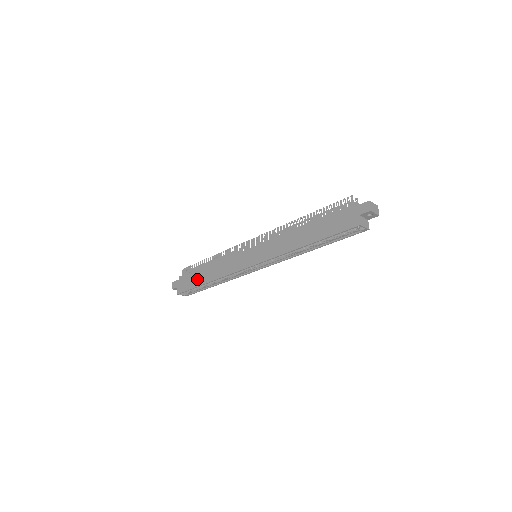
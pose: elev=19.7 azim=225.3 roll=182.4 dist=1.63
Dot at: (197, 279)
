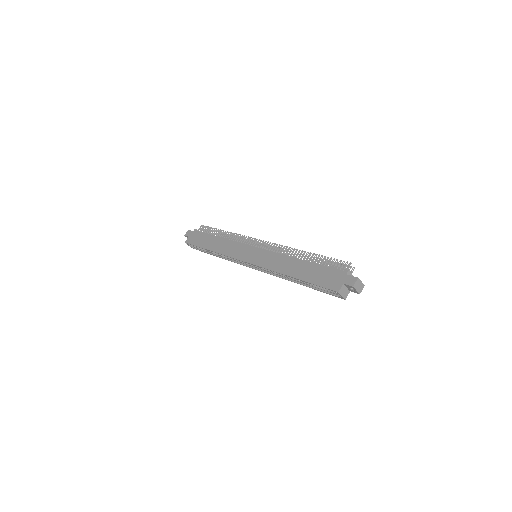
Dot at: (205, 241)
